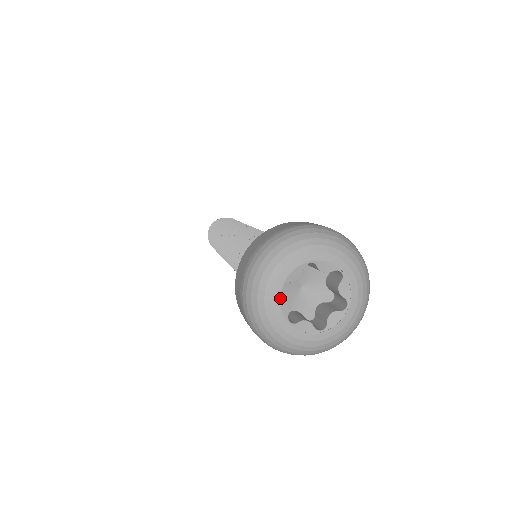
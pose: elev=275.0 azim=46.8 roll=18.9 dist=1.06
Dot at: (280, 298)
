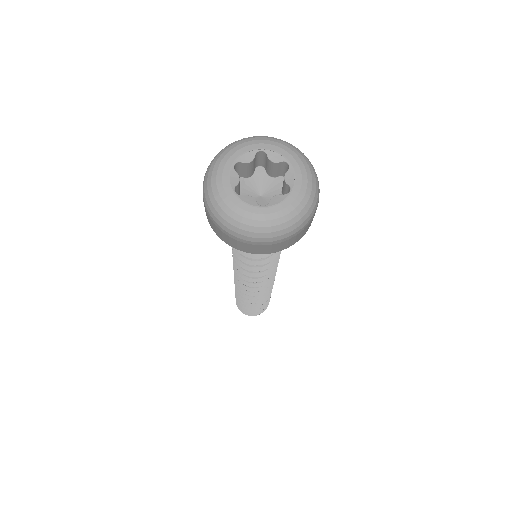
Dot at: (230, 171)
